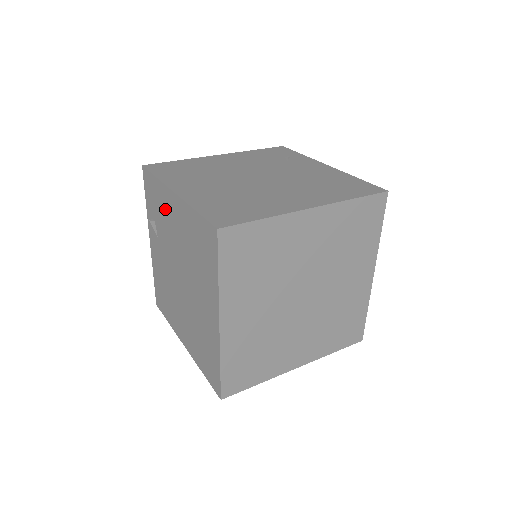
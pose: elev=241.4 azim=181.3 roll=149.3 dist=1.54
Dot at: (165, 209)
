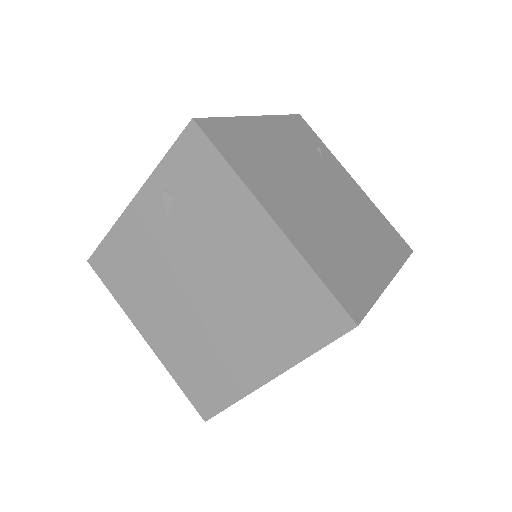
Dot at: (226, 213)
